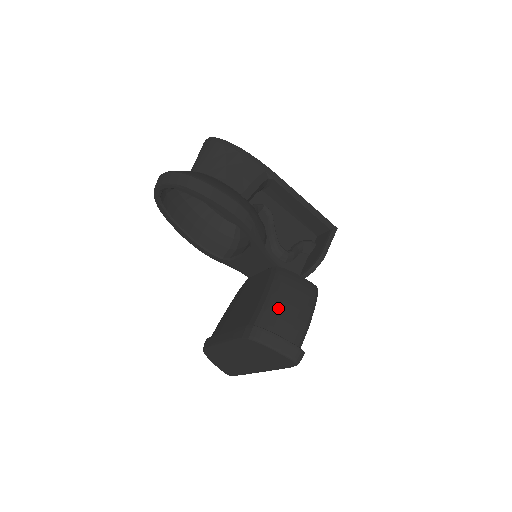
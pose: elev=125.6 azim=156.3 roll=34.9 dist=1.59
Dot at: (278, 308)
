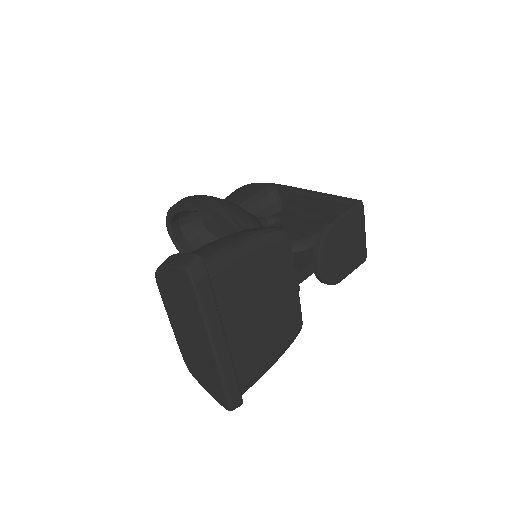
Dot at: (205, 245)
